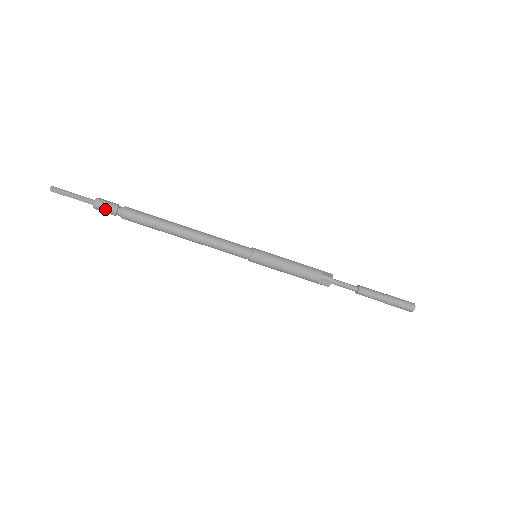
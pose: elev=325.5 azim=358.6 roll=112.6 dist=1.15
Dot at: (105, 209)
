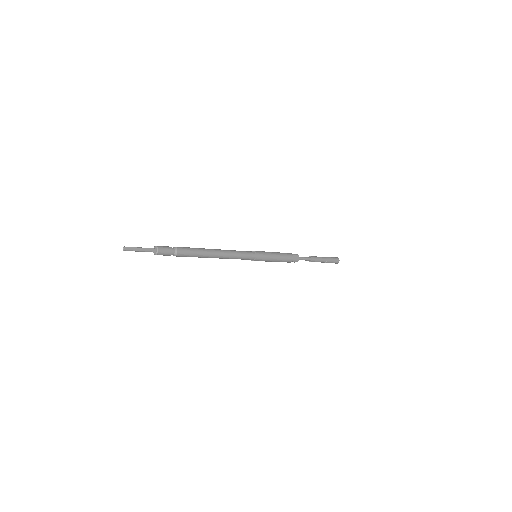
Dot at: (165, 250)
